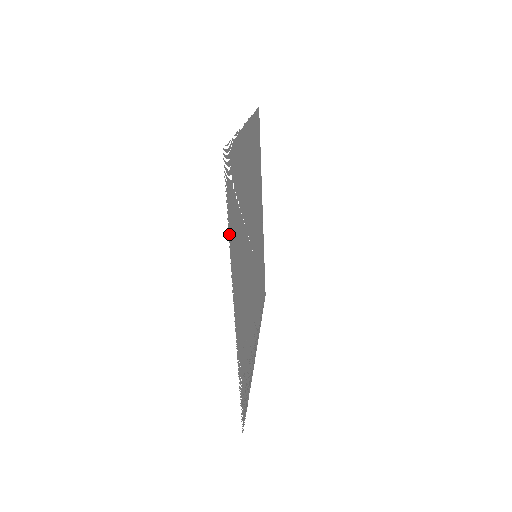
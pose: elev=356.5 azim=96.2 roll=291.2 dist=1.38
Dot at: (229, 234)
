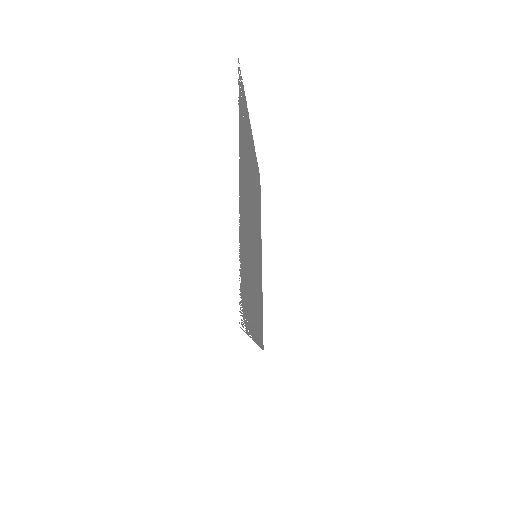
Dot at: (239, 115)
